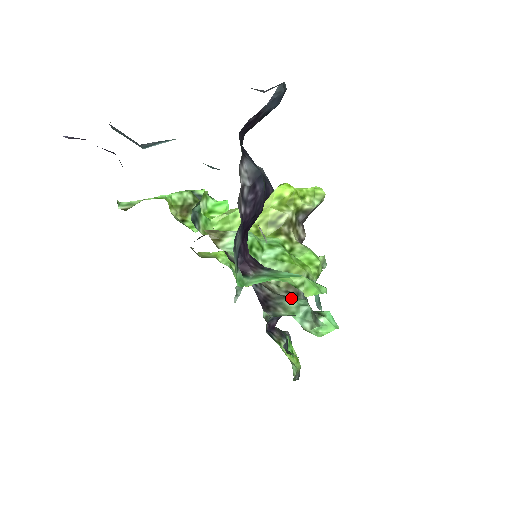
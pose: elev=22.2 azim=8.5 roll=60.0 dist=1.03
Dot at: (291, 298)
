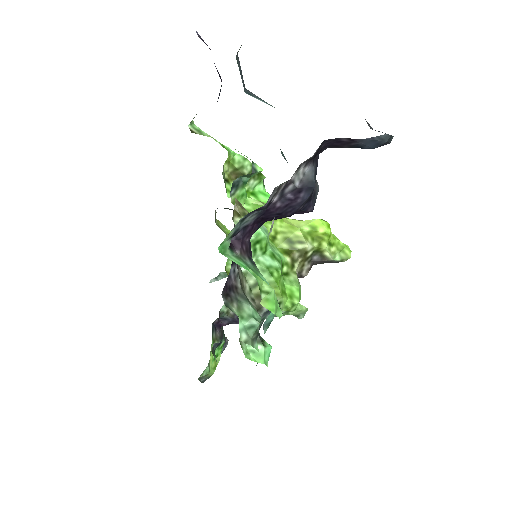
Dot at: (251, 305)
